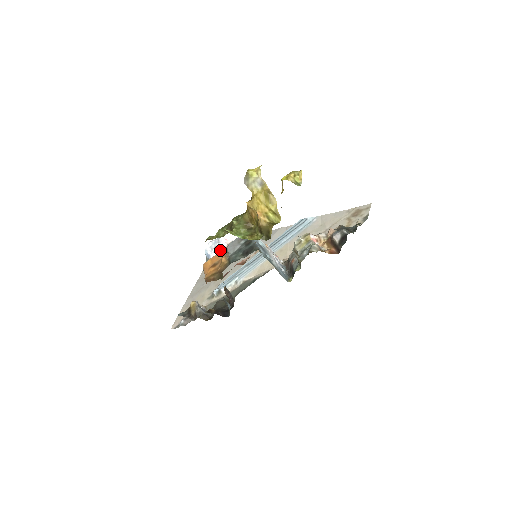
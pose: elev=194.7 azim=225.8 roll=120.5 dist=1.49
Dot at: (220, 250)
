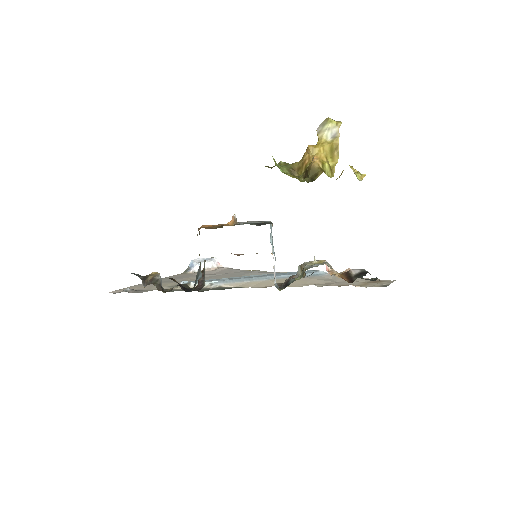
Dot at: (207, 267)
